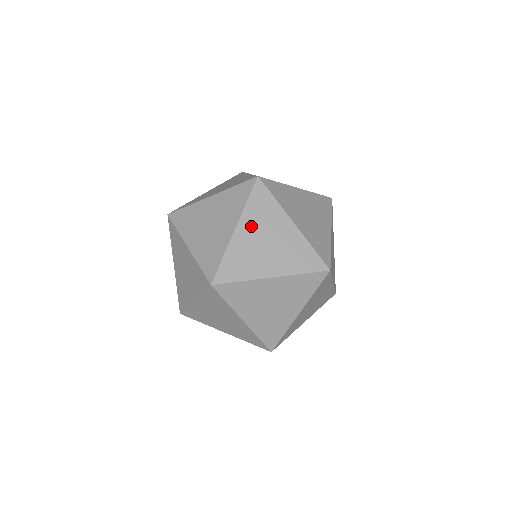
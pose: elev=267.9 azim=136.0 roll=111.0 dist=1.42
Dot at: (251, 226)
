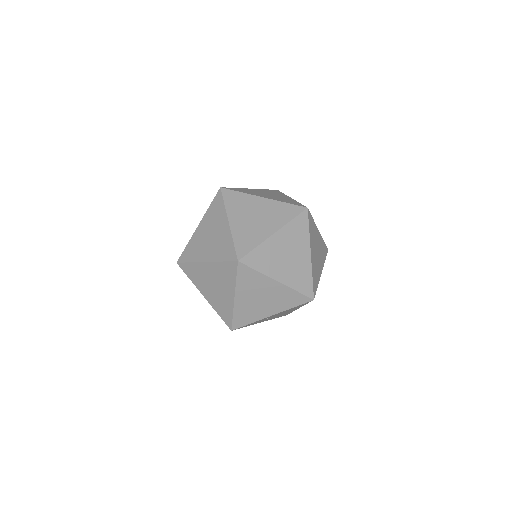
Dot at: (238, 214)
